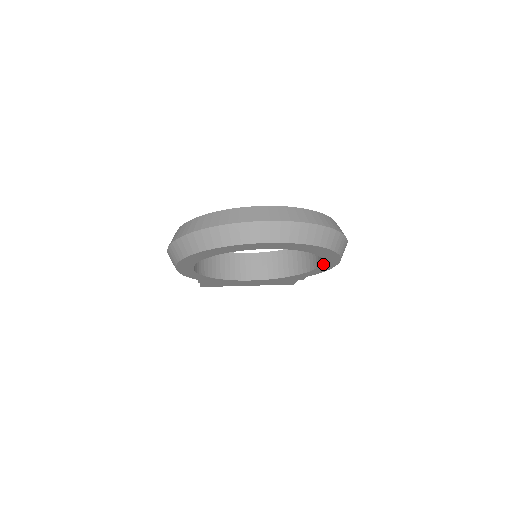
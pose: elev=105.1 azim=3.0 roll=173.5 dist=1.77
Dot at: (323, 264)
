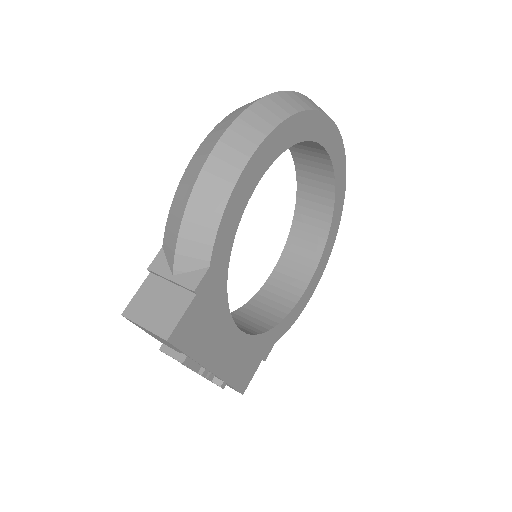
Dot at: (311, 280)
